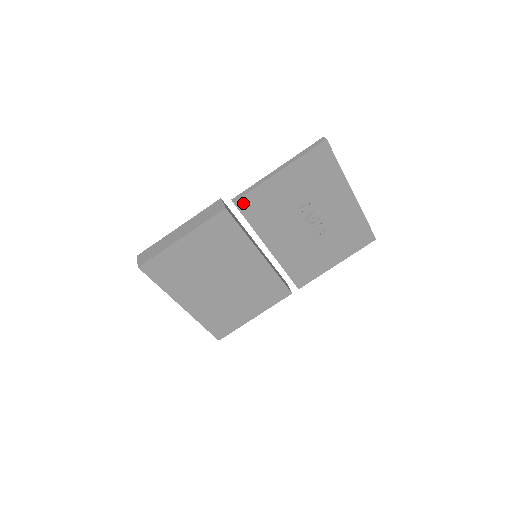
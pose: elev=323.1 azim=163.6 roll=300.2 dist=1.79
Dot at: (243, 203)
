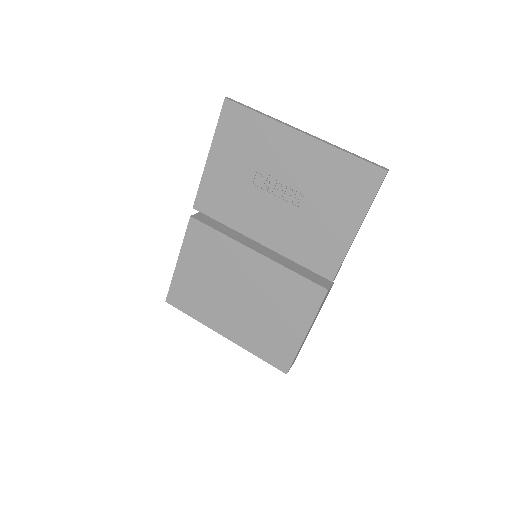
Dot at: (201, 204)
